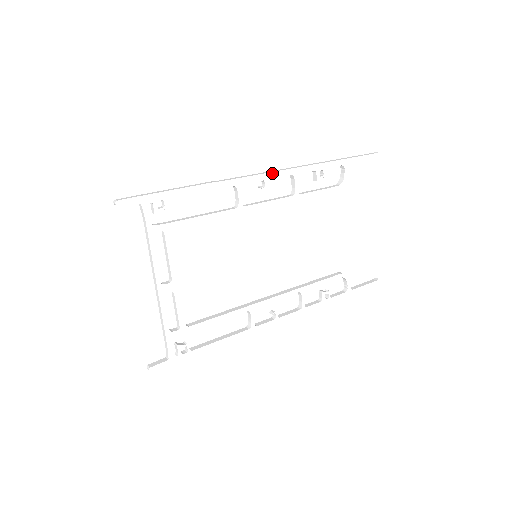
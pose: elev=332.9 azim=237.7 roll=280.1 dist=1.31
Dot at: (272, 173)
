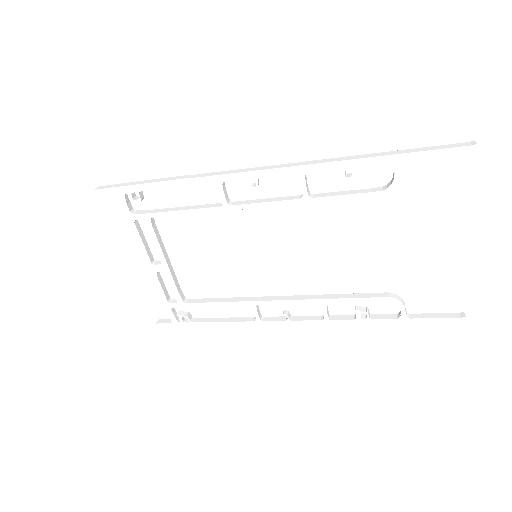
Dot at: (265, 171)
